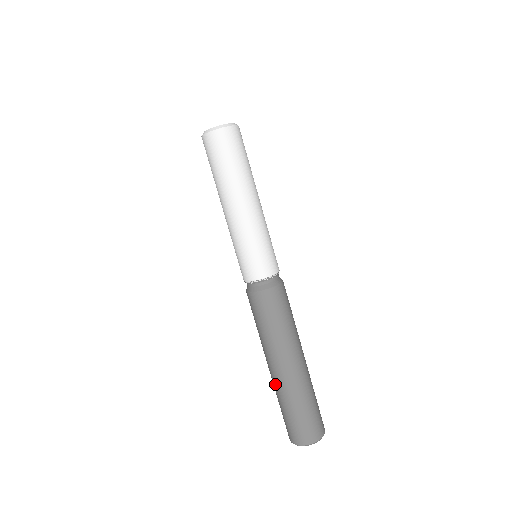
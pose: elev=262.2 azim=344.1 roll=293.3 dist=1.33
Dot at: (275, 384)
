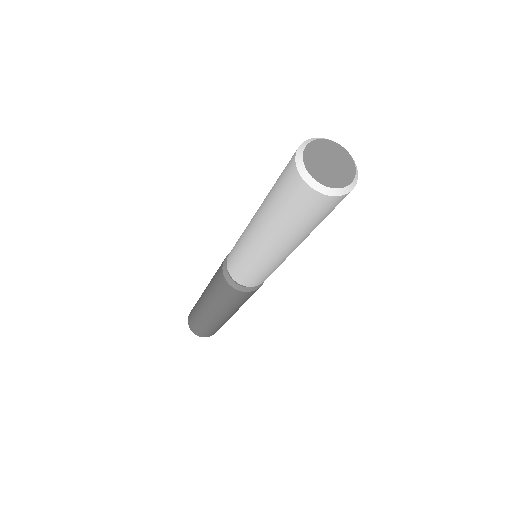
Dot at: (199, 305)
